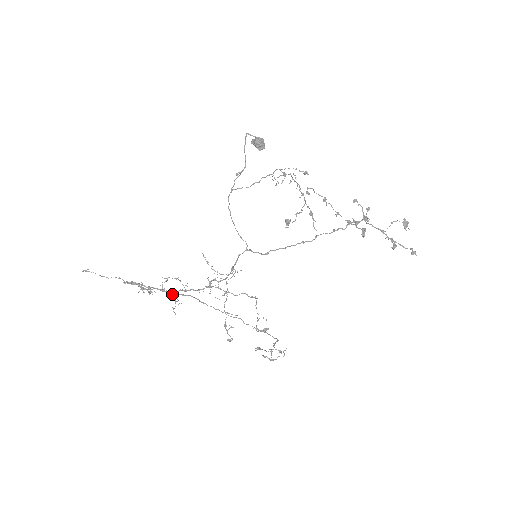
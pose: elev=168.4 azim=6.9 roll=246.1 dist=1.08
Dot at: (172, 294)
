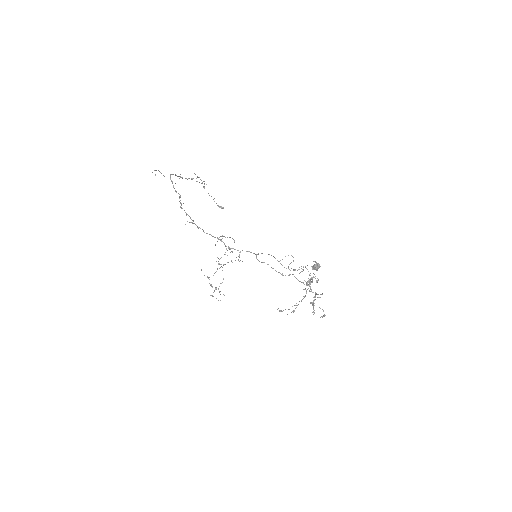
Dot at: occluded
